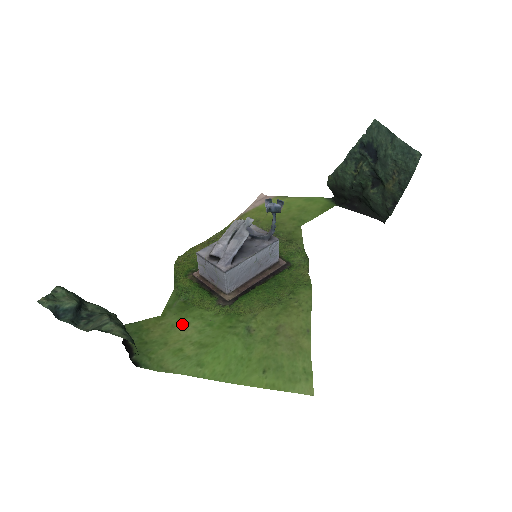
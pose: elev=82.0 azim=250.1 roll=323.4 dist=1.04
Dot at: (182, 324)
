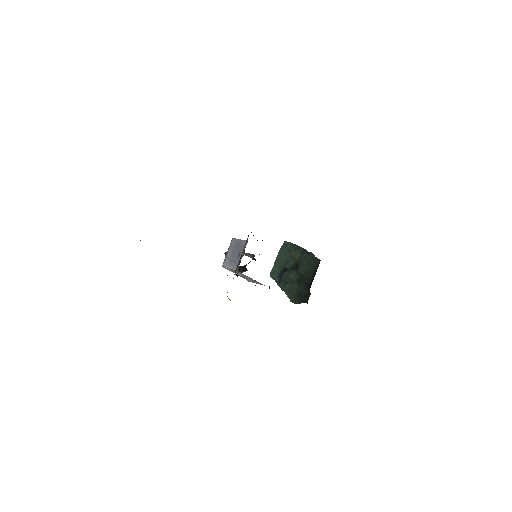
Dot at: occluded
